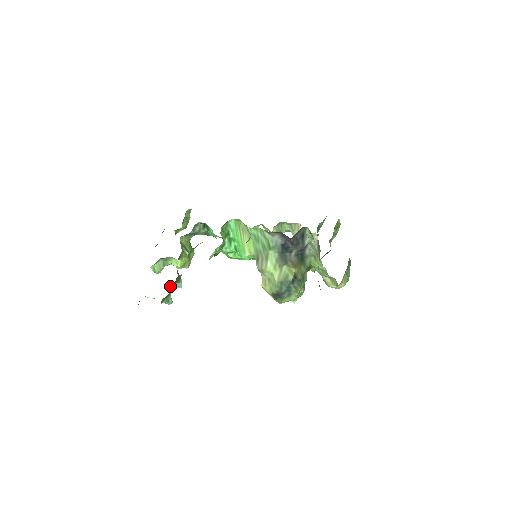
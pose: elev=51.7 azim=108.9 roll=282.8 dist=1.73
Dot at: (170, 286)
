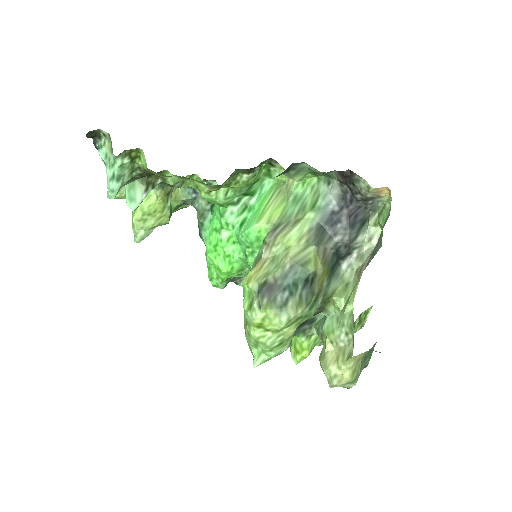
Dot at: (128, 187)
